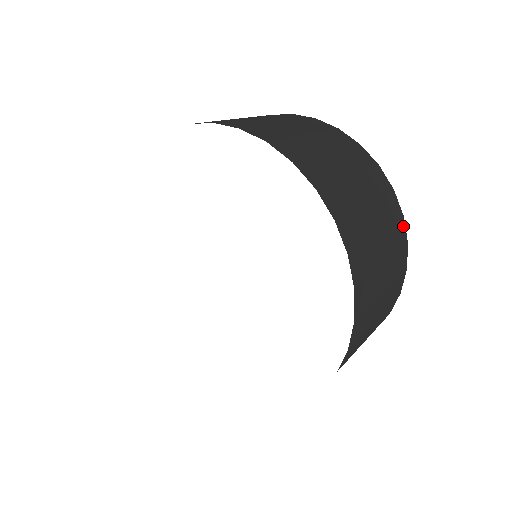
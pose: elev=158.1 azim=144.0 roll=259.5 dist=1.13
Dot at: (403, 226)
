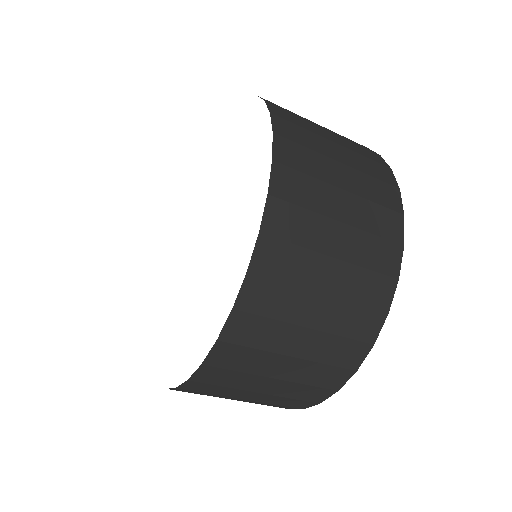
Dot at: occluded
